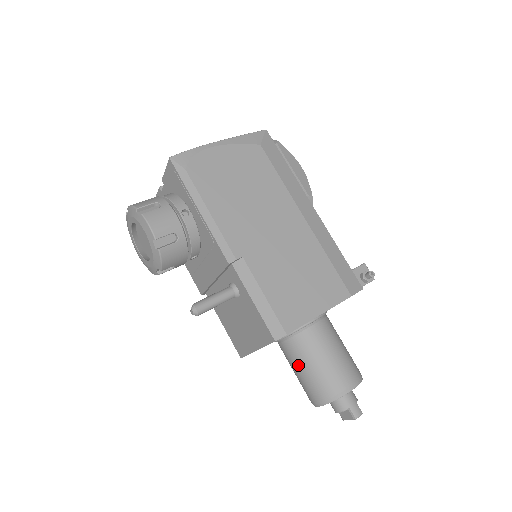
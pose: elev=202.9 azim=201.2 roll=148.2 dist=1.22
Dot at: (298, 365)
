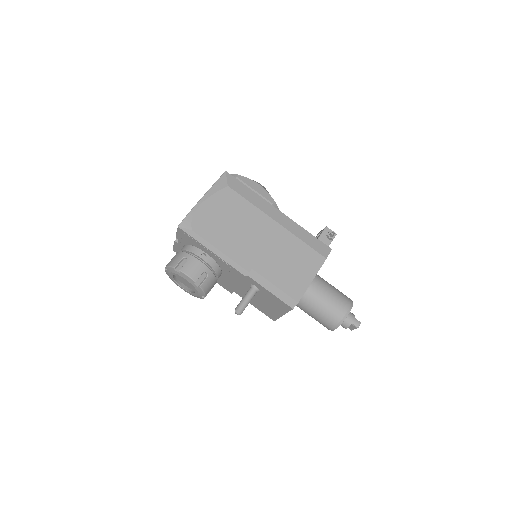
Dot at: (311, 312)
